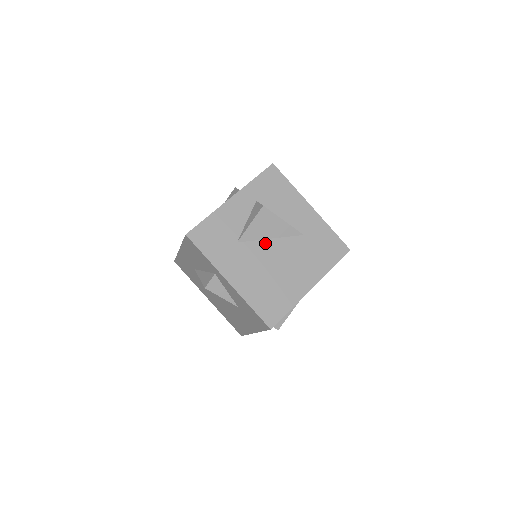
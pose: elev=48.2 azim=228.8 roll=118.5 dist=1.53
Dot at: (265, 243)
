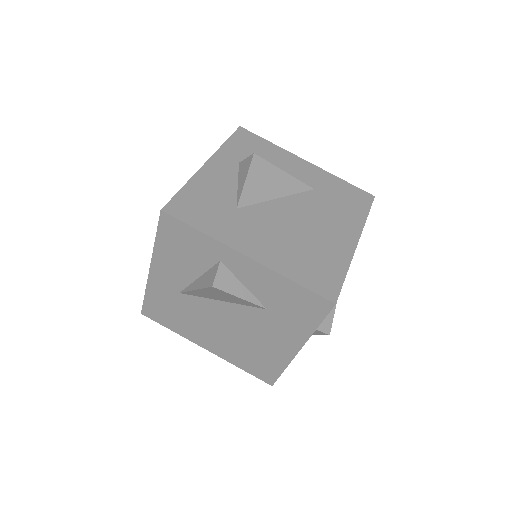
Dot at: (273, 204)
